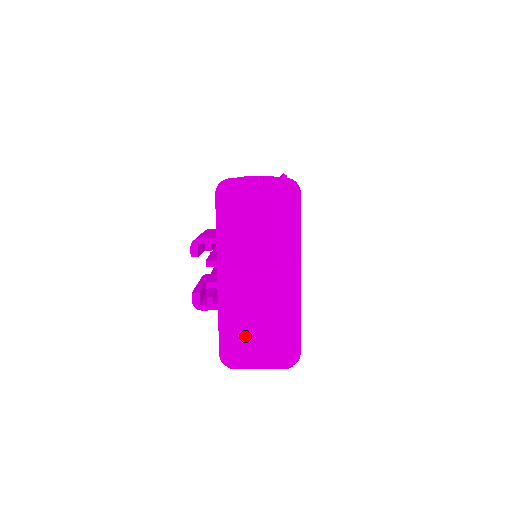
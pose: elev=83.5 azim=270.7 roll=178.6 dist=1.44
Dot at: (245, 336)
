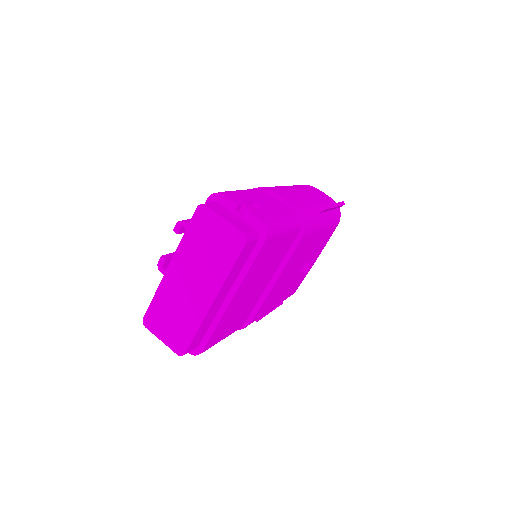
Dot at: (163, 312)
